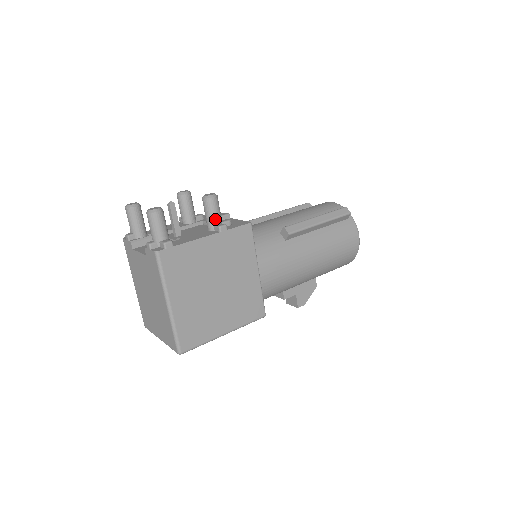
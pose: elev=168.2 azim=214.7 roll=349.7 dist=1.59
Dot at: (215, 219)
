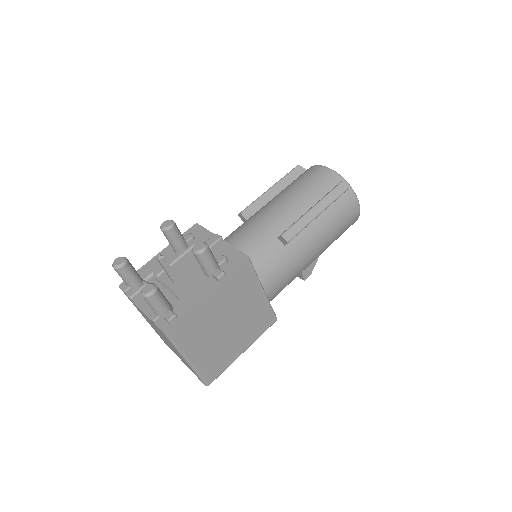
Dot at: (211, 268)
